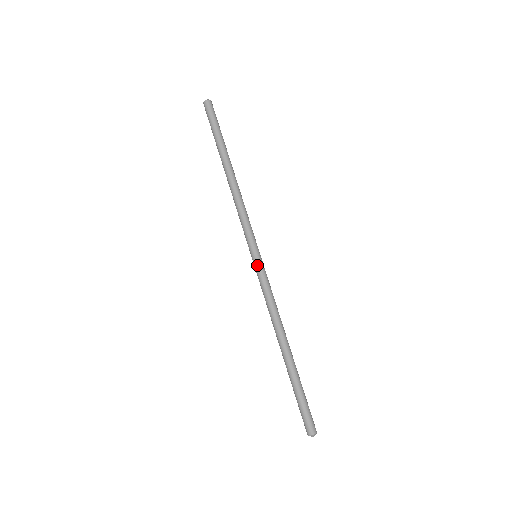
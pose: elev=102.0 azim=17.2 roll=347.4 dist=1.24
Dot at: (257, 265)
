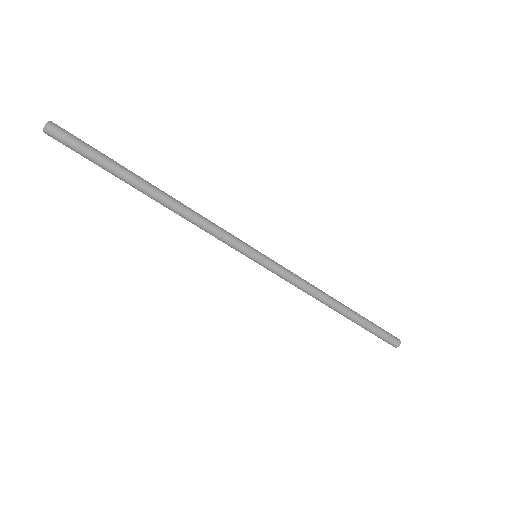
Dot at: occluded
